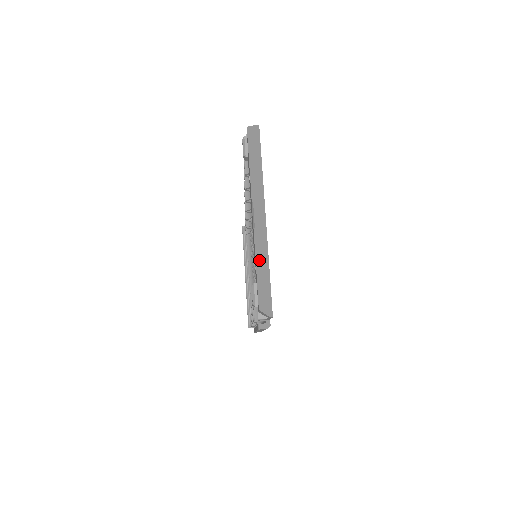
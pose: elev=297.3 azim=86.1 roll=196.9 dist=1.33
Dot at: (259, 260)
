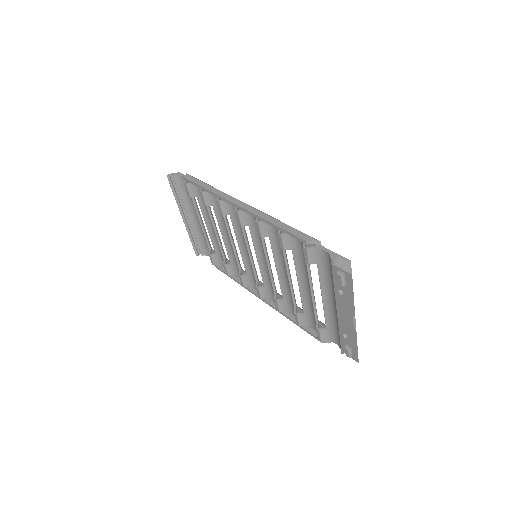
Dot at: occluded
